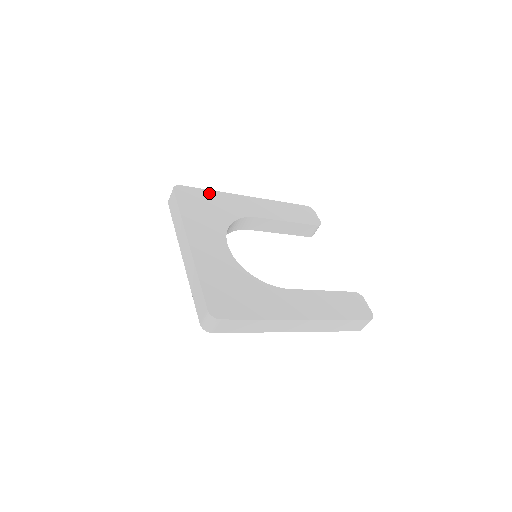
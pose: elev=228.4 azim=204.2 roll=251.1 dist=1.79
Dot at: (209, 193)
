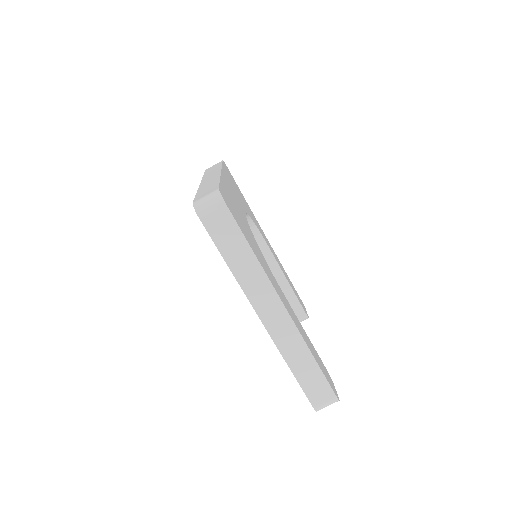
Dot at: (243, 196)
